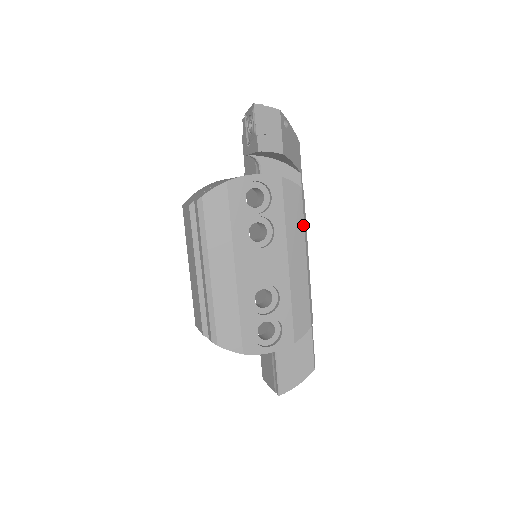
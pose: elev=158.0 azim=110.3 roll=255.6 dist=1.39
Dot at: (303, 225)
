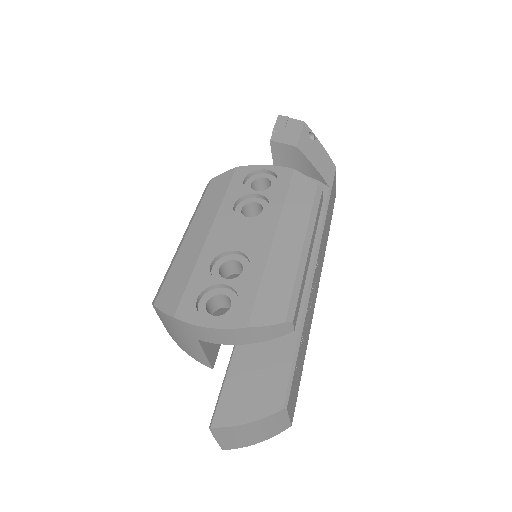
Dot at: (309, 213)
